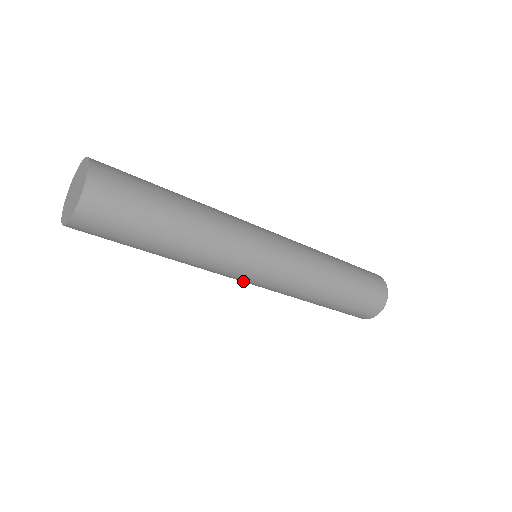
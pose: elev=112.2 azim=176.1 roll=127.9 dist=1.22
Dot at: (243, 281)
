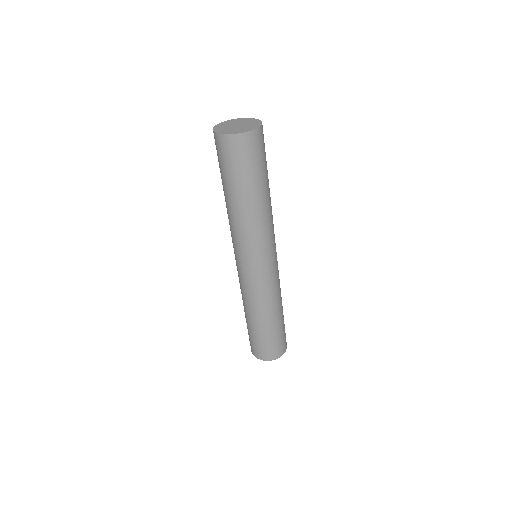
Dot at: (236, 258)
